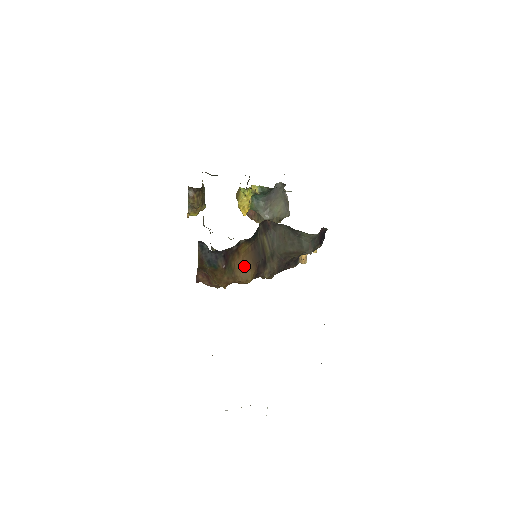
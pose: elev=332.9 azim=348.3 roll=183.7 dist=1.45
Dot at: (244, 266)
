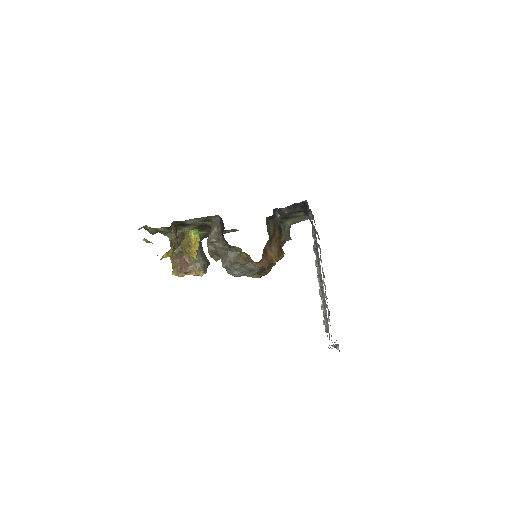
Dot at: occluded
